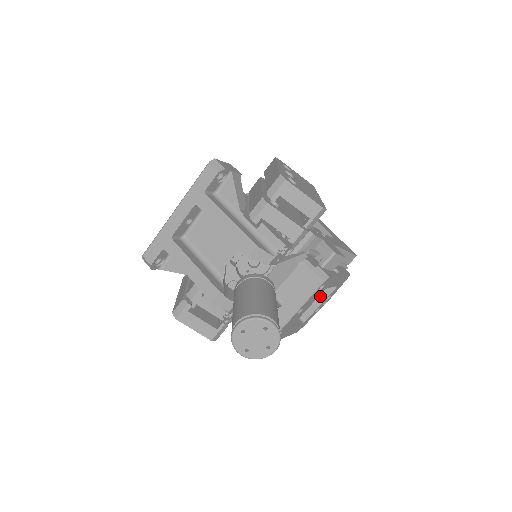
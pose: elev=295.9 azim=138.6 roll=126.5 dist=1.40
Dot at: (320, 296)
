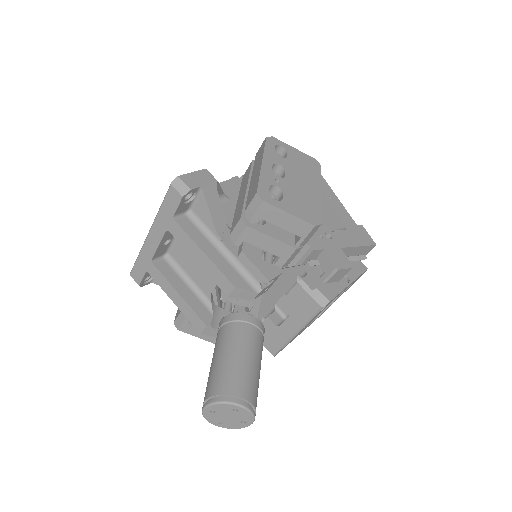
Dot at: occluded
